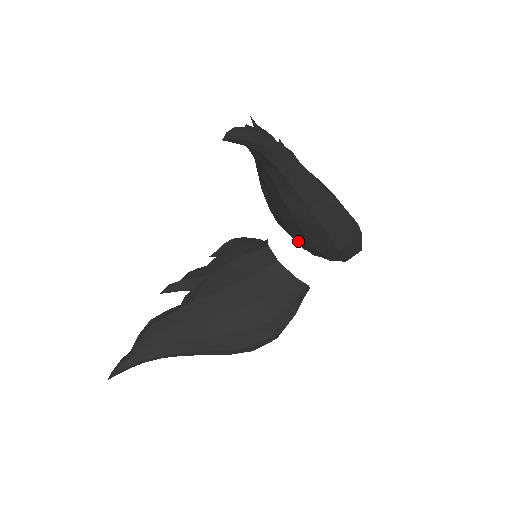
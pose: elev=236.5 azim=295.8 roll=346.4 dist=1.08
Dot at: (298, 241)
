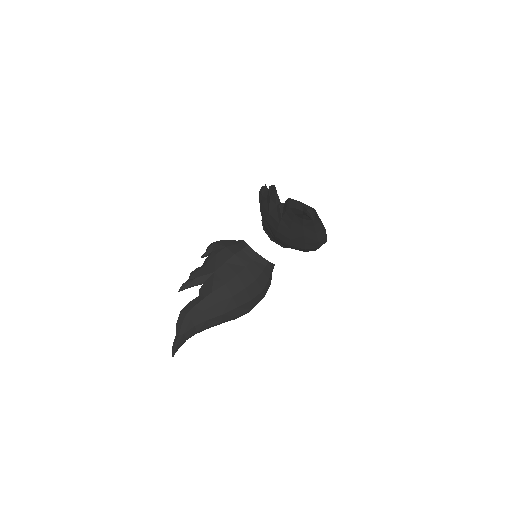
Dot at: (293, 246)
